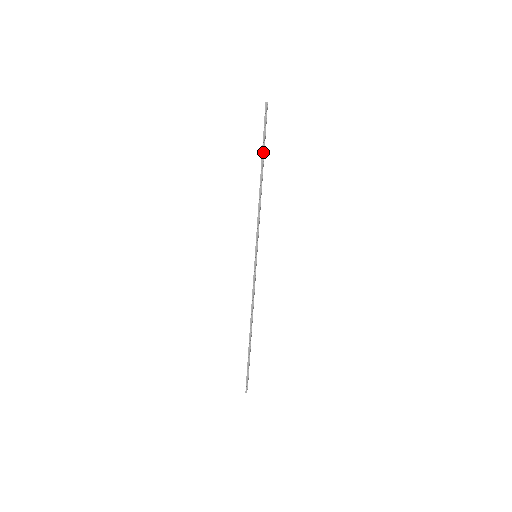
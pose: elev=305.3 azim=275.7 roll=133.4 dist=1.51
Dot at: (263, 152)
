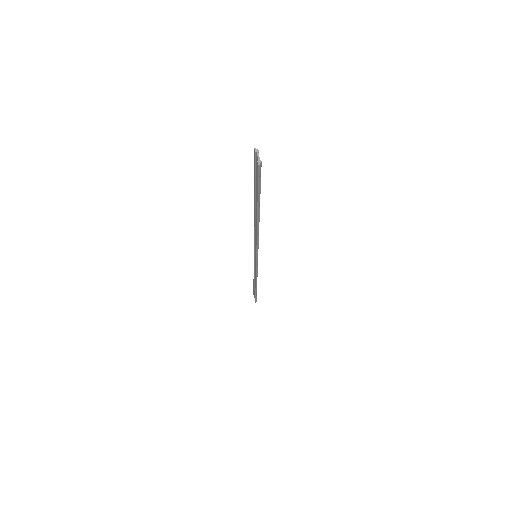
Dot at: (259, 205)
